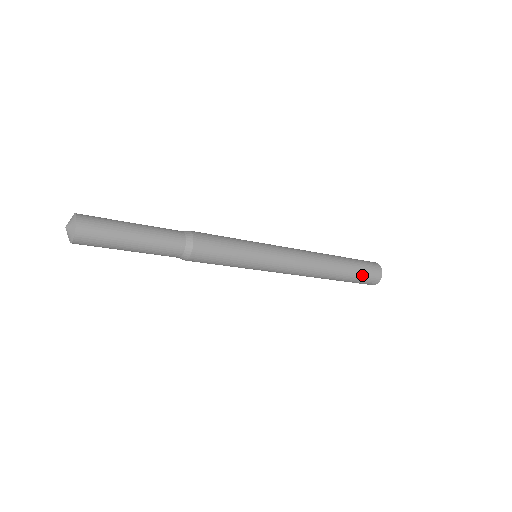
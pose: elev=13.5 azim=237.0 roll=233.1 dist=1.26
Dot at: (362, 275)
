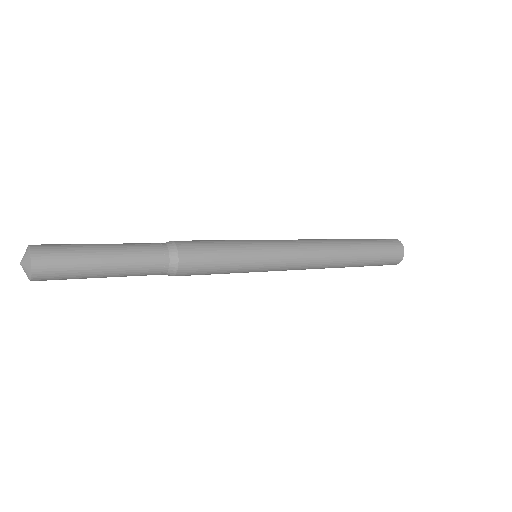
Dot at: occluded
